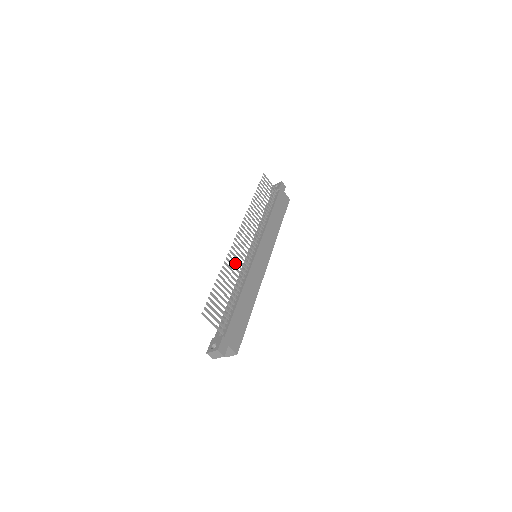
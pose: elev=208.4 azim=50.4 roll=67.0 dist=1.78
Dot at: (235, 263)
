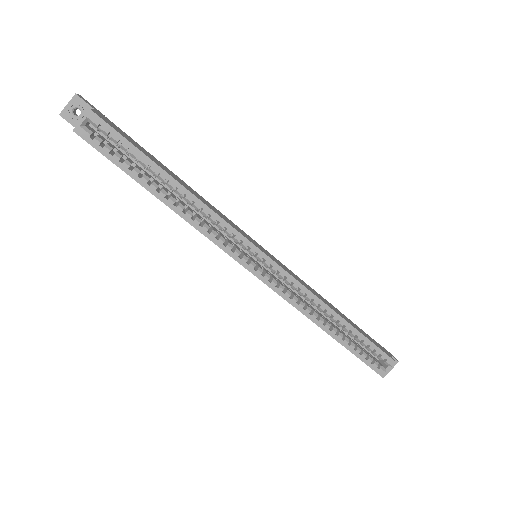
Dot at: occluded
